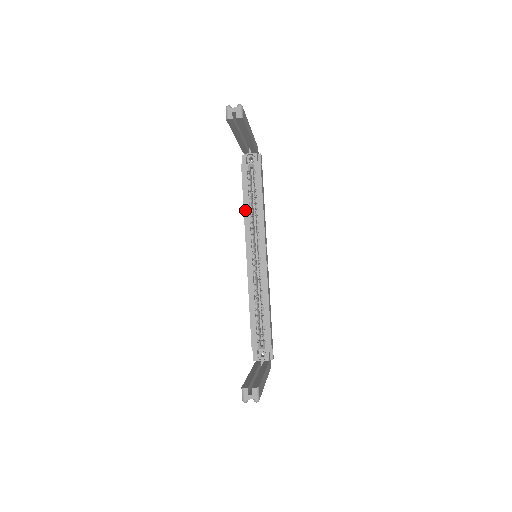
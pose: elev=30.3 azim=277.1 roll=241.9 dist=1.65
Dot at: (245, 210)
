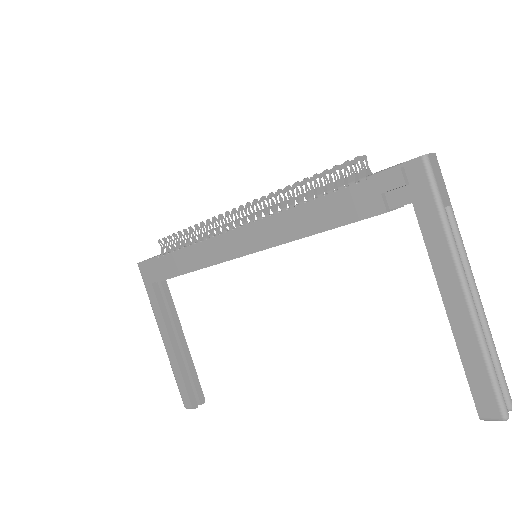
Dot at: occluded
